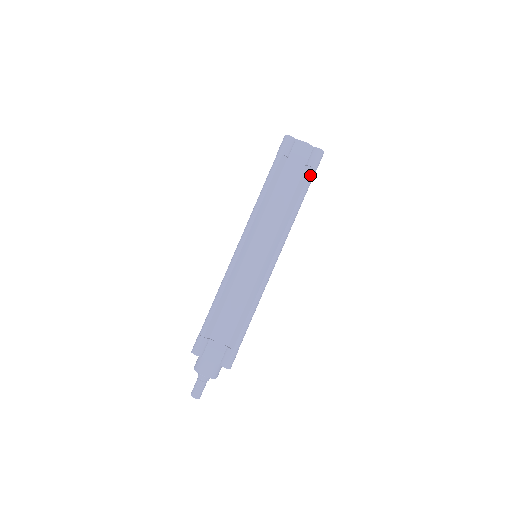
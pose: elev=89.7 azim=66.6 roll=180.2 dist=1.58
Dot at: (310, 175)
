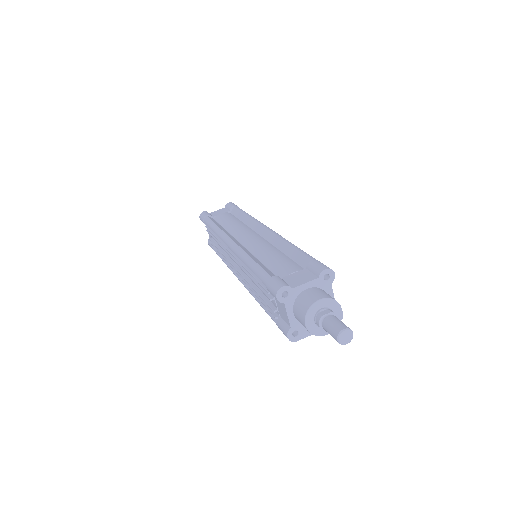
Dot at: (237, 208)
